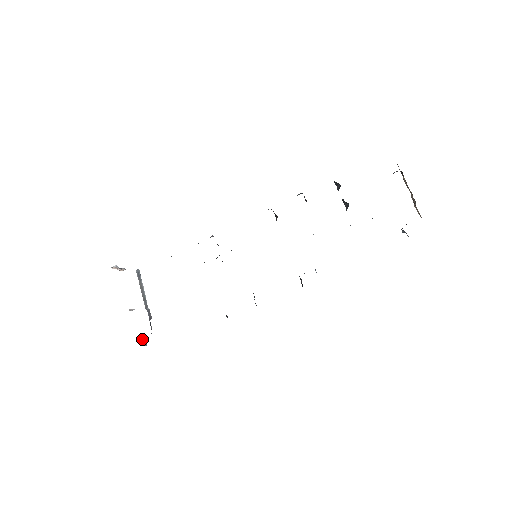
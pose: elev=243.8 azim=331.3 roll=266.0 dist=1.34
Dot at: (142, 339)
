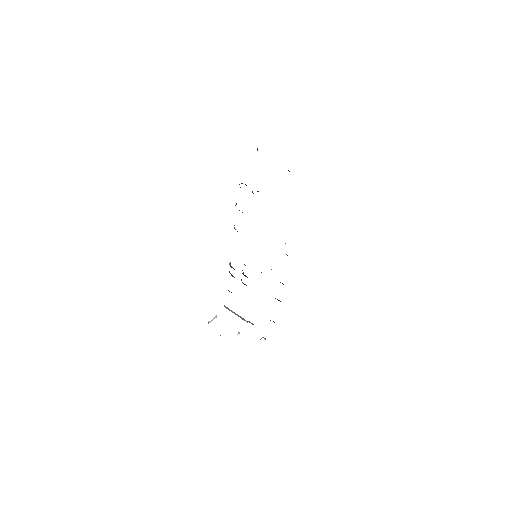
Dot at: (261, 338)
